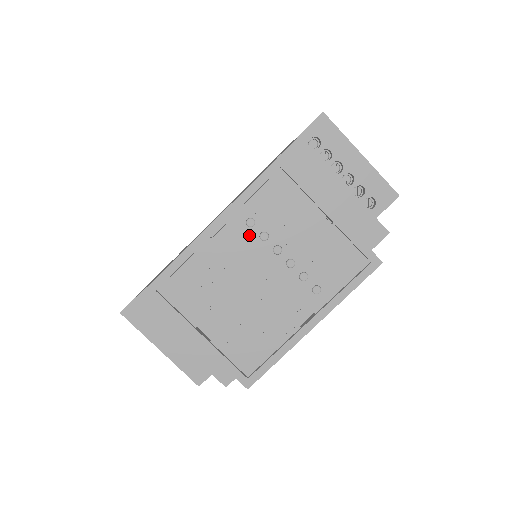
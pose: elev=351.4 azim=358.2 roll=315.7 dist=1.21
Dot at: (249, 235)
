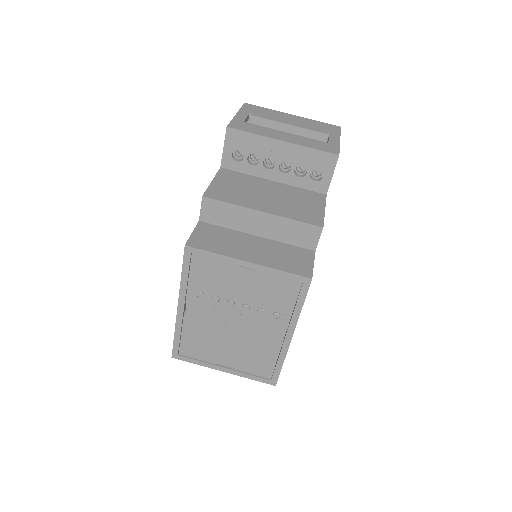
Dot at: (206, 302)
